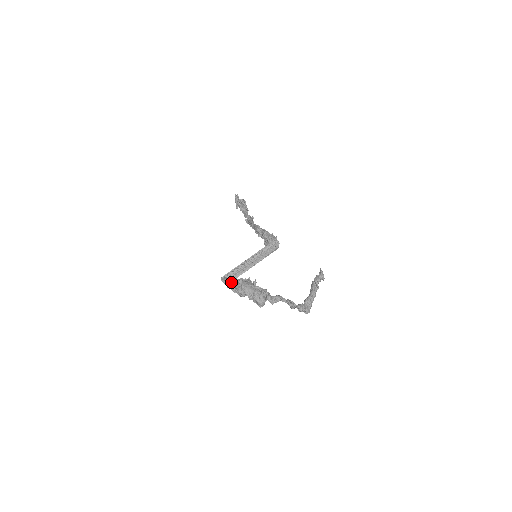
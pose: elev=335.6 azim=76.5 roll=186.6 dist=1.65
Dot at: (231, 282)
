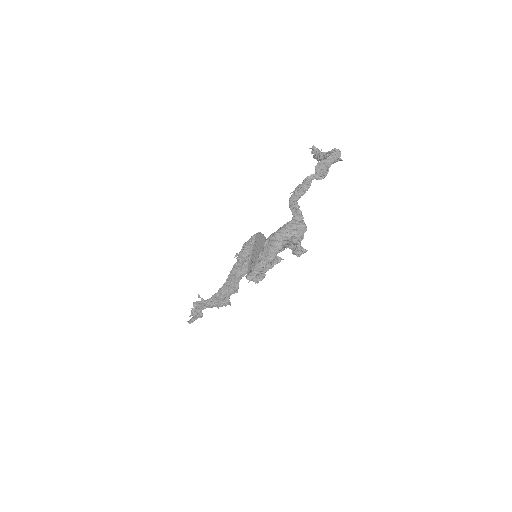
Dot at: (259, 261)
